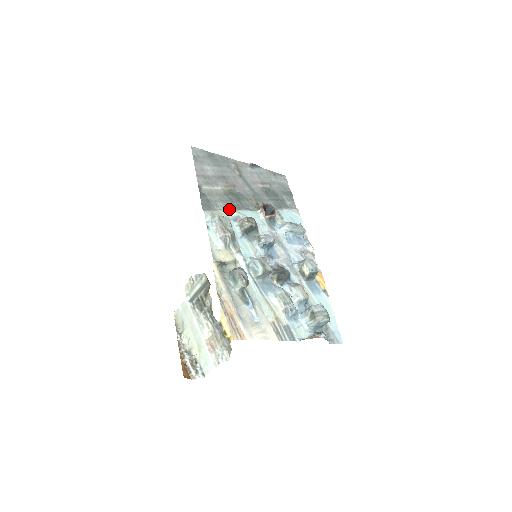
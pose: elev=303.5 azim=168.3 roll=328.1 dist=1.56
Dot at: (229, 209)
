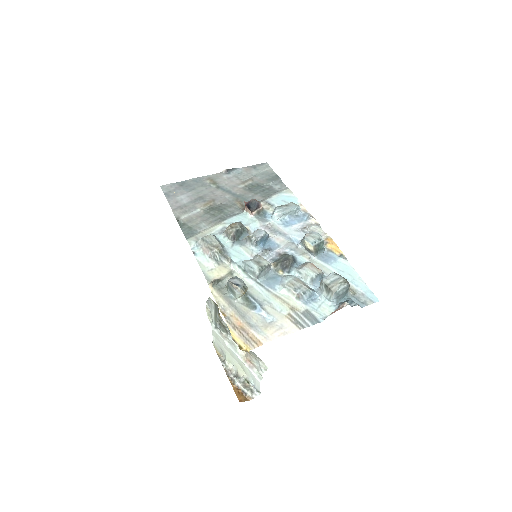
Dot at: (213, 225)
